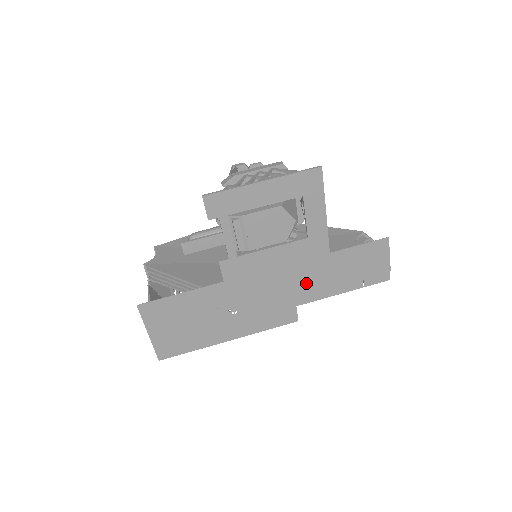
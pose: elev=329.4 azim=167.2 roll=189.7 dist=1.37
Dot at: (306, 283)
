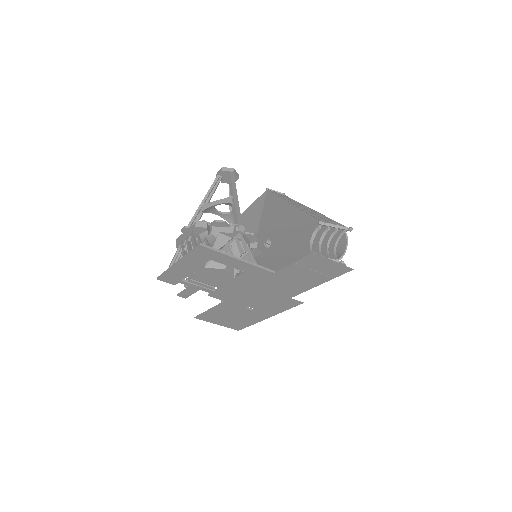
Dot at: (280, 288)
